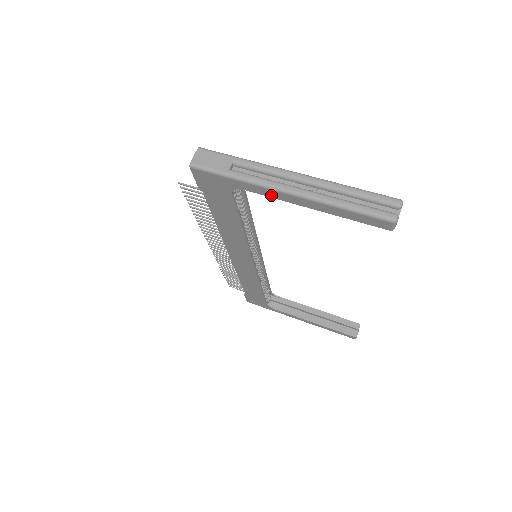
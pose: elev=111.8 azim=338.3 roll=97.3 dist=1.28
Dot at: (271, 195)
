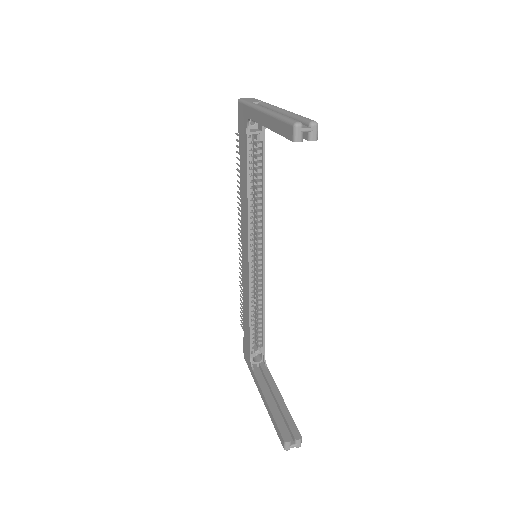
Dot at: (257, 119)
